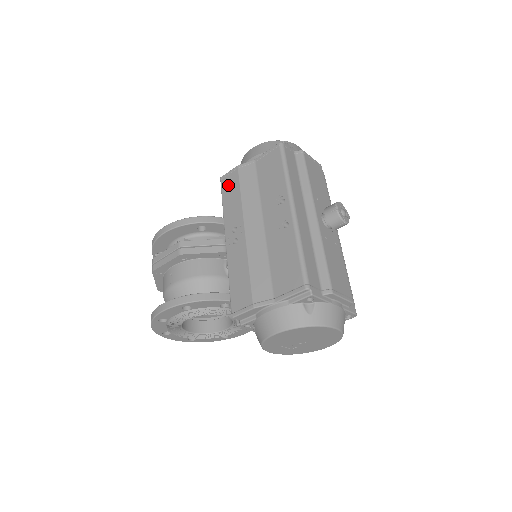
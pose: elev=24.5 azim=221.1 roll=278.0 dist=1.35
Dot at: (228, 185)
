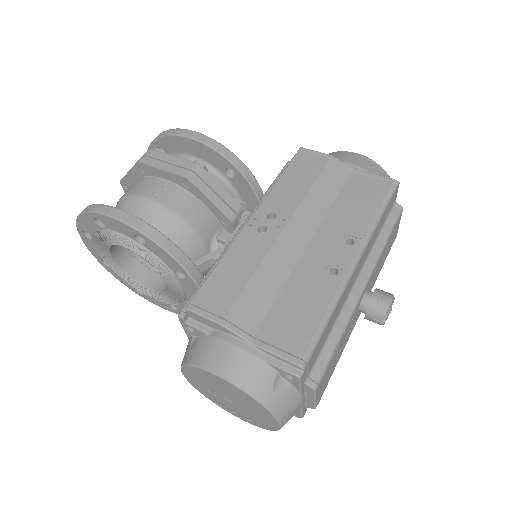
Dot at: (304, 163)
